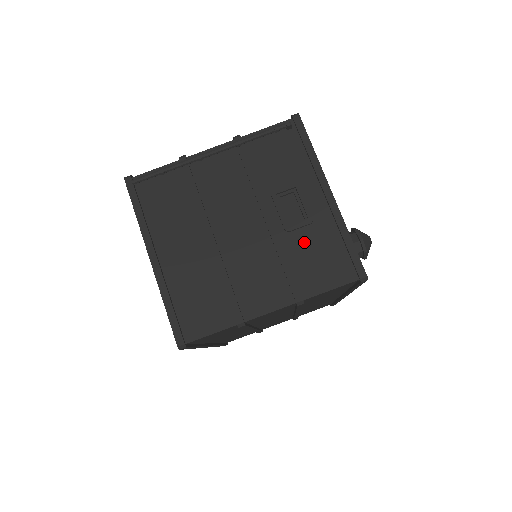
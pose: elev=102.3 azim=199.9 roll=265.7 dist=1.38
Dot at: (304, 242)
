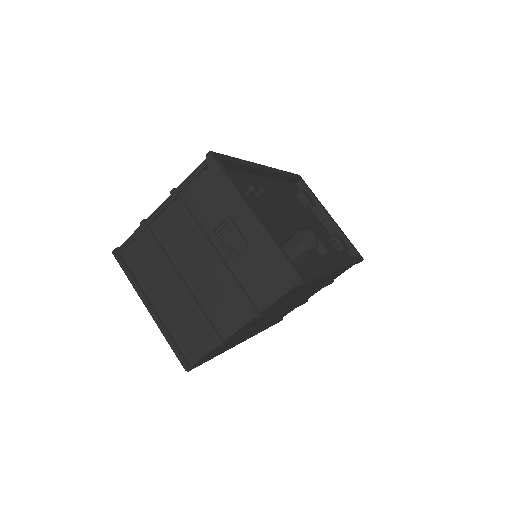
Dot at: (247, 264)
